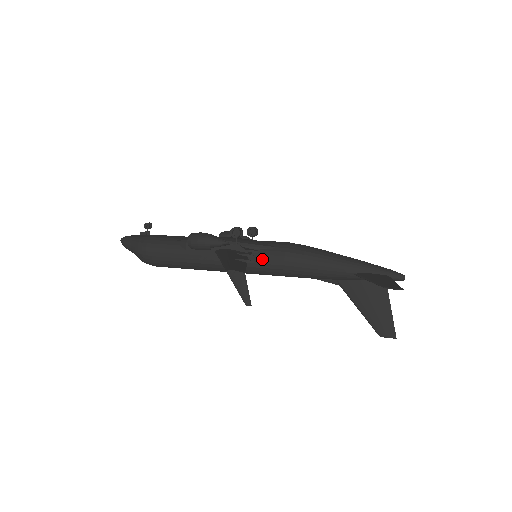
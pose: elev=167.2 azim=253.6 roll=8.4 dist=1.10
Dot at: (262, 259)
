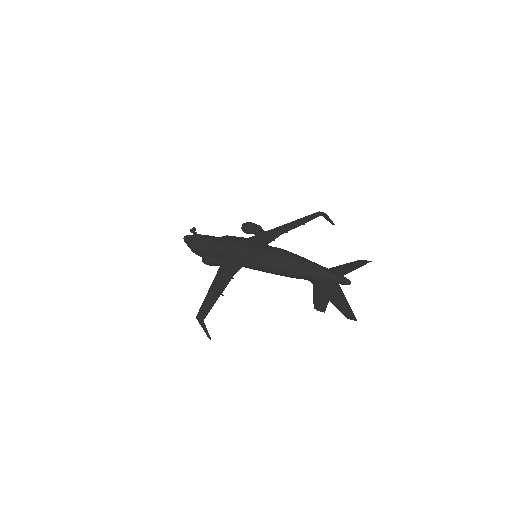
Dot at: (254, 265)
